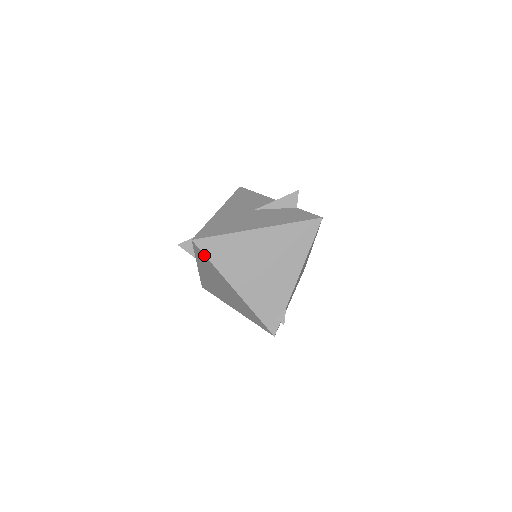
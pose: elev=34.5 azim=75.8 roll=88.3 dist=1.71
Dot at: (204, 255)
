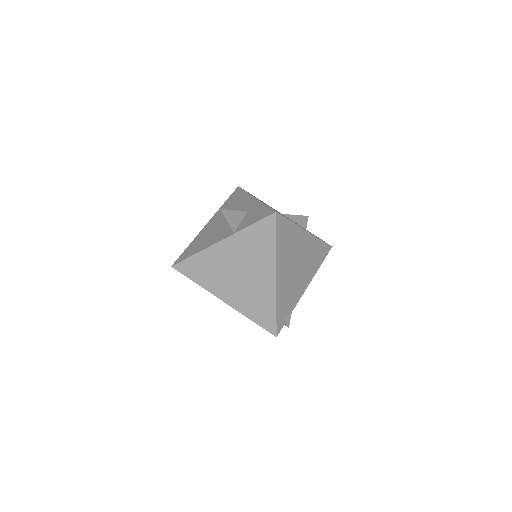
Dot at: (275, 232)
